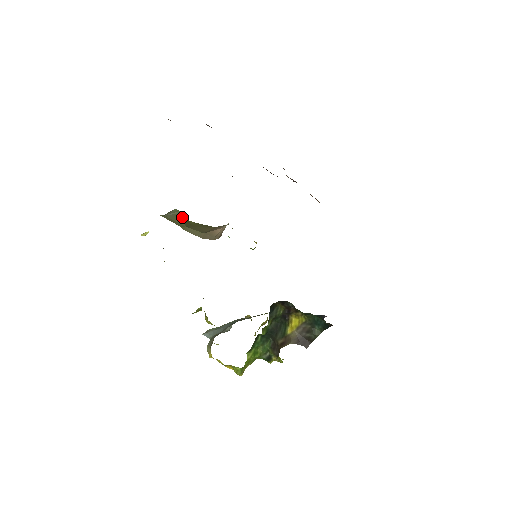
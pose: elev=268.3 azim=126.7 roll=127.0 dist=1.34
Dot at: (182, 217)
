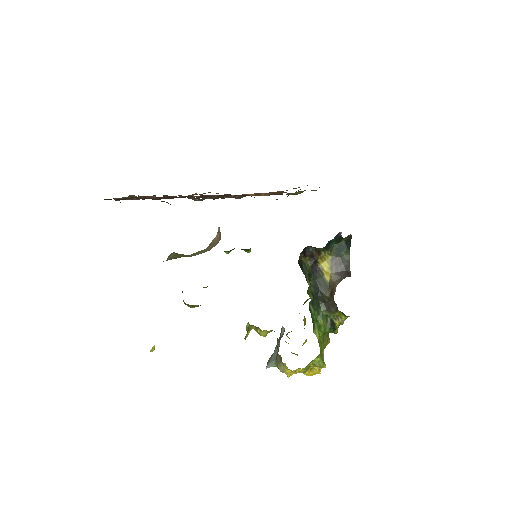
Dot at: (180, 254)
